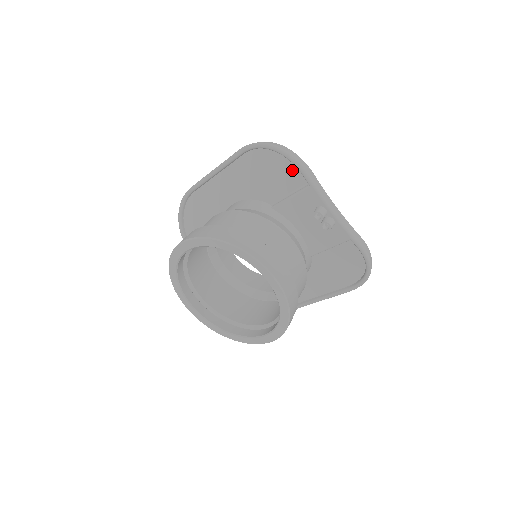
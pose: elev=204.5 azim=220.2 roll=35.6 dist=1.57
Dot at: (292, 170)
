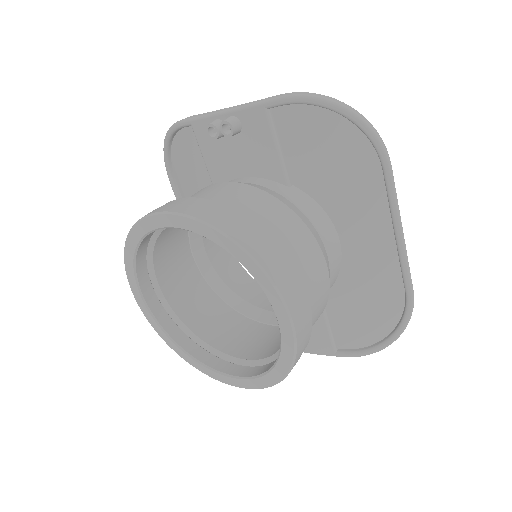
Dot at: (183, 139)
